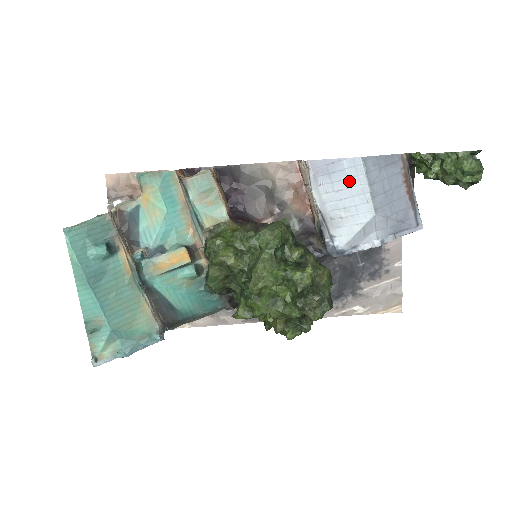
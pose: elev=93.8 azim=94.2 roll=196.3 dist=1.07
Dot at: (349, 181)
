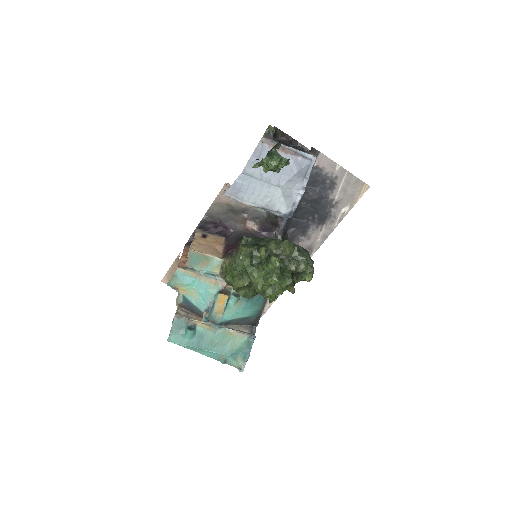
Dot at: (251, 186)
